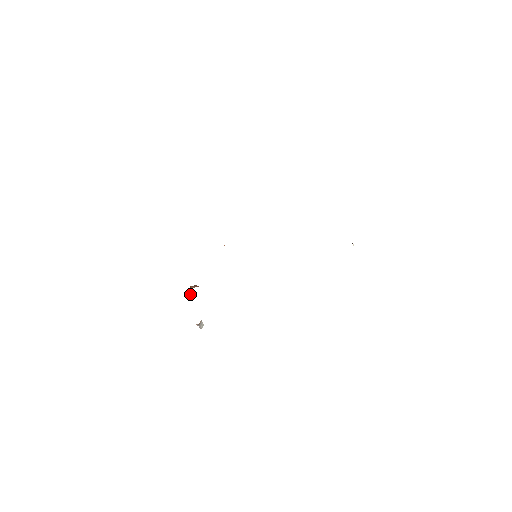
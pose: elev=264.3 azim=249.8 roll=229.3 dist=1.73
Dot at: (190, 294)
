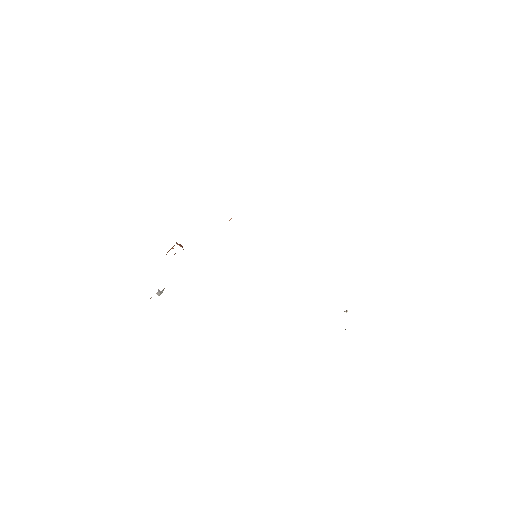
Dot at: occluded
